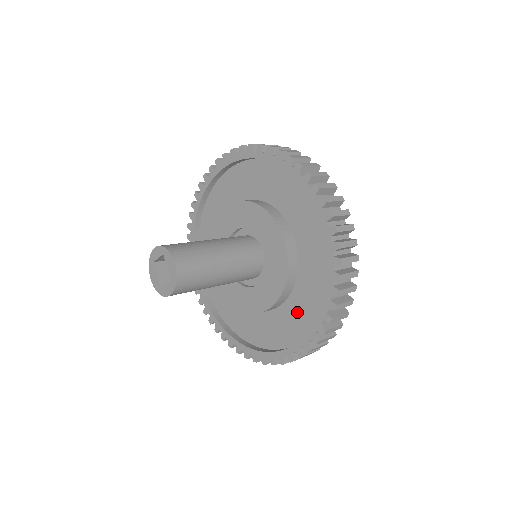
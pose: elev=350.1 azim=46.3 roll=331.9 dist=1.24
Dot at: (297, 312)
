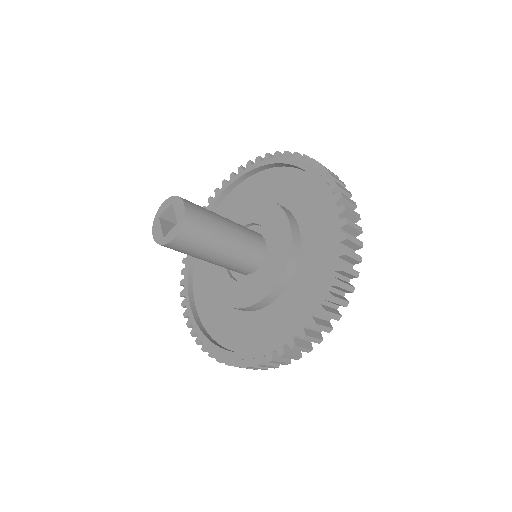
Dot at: (299, 295)
